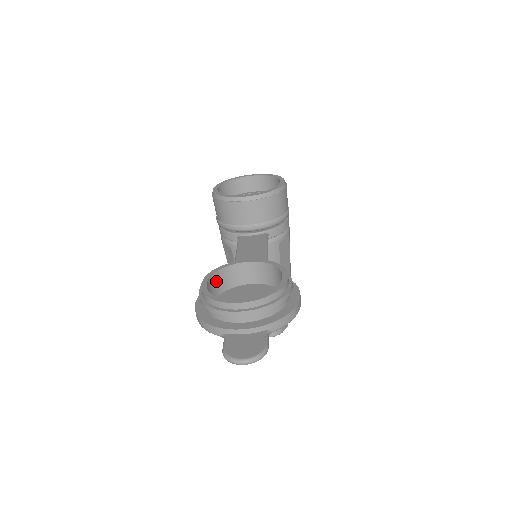
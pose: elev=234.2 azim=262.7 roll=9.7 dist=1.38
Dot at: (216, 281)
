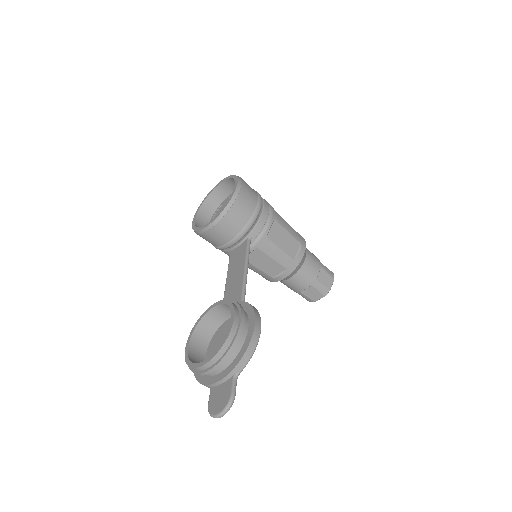
Dot at: (200, 333)
